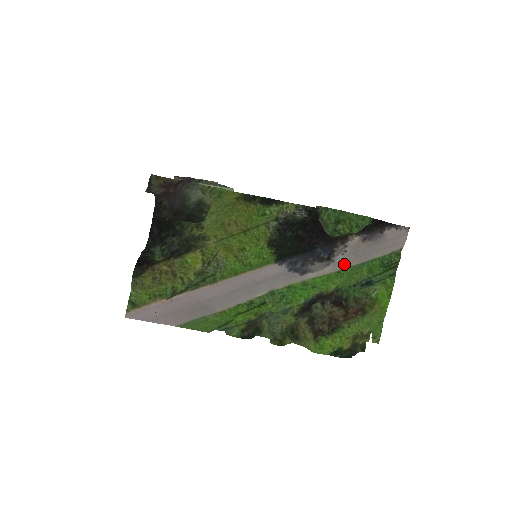
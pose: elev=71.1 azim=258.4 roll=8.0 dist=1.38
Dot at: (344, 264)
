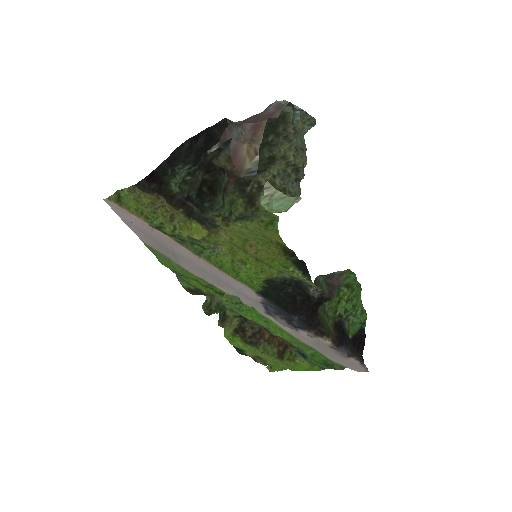
Dot at: (302, 338)
